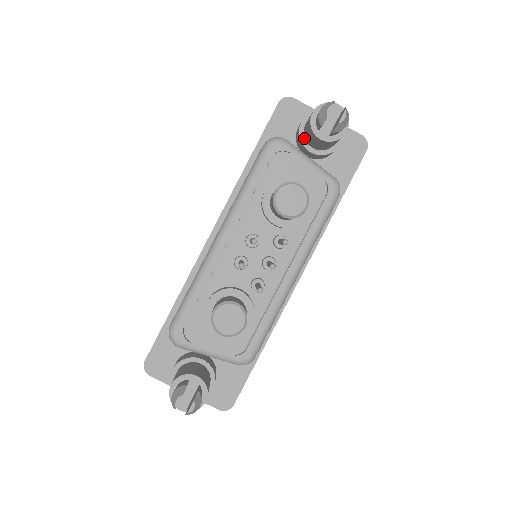
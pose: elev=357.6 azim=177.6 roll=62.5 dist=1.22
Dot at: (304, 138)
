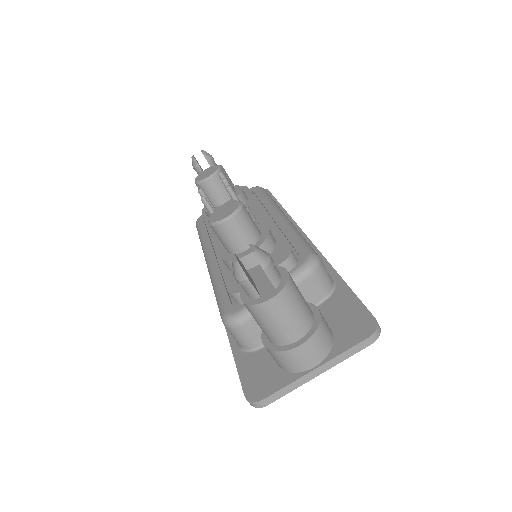
Dot at: occluded
